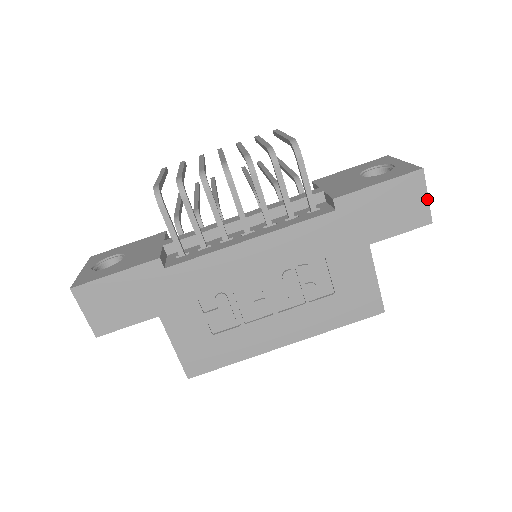
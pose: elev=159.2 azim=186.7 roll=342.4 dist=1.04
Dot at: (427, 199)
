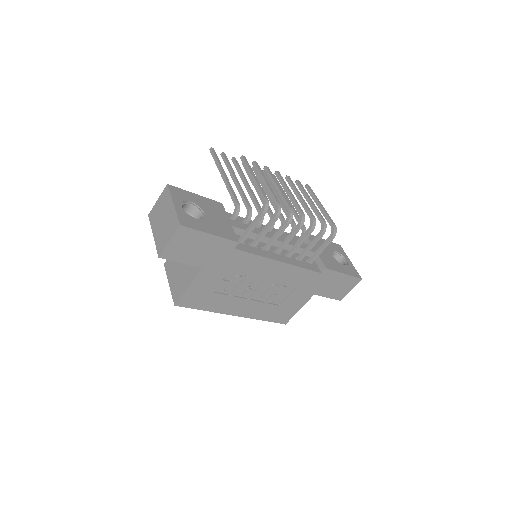
Dot at: occluded
